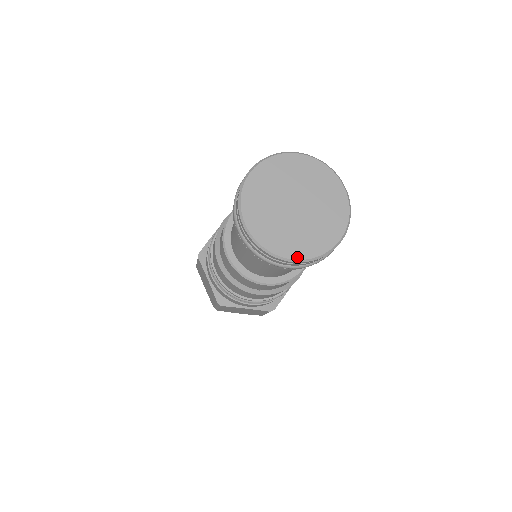
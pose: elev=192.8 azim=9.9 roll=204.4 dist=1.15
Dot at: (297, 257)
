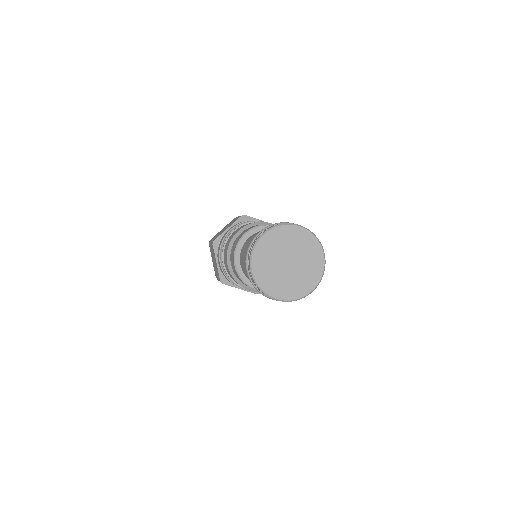
Dot at: (314, 287)
